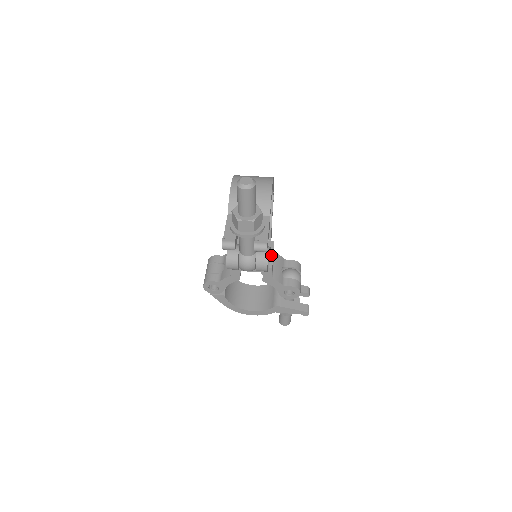
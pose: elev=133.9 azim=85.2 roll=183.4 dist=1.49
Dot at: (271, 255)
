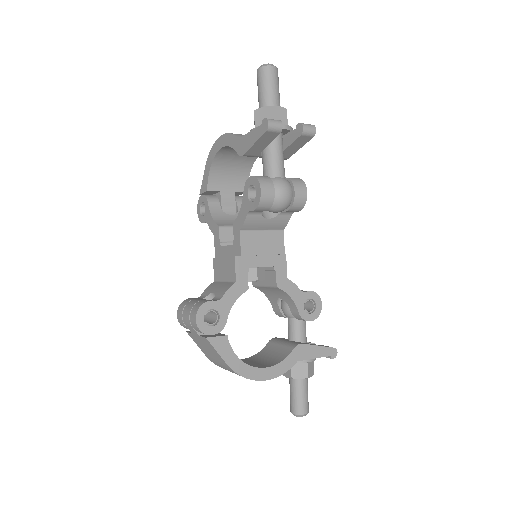
Dot at: occluded
